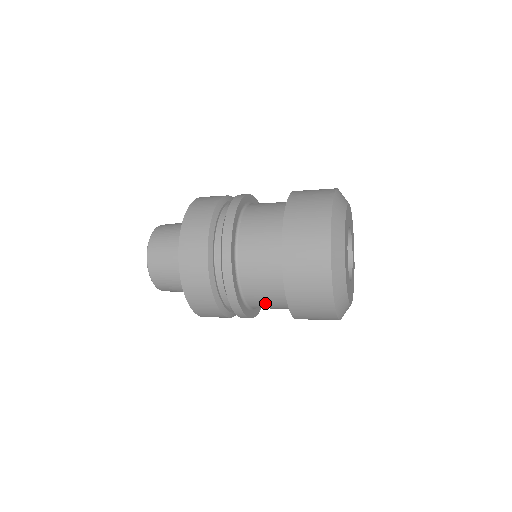
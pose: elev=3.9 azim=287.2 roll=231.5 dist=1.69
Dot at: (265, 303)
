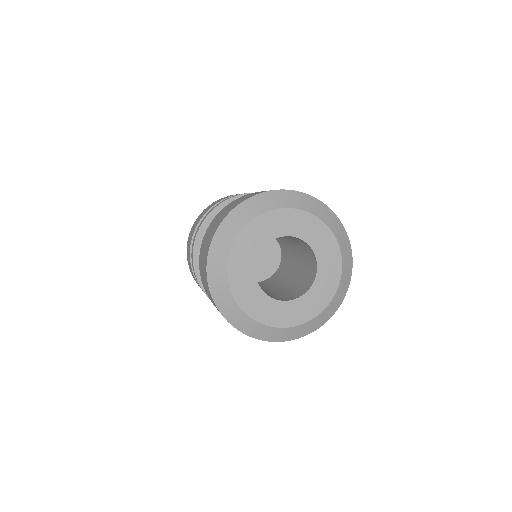
Dot at: occluded
